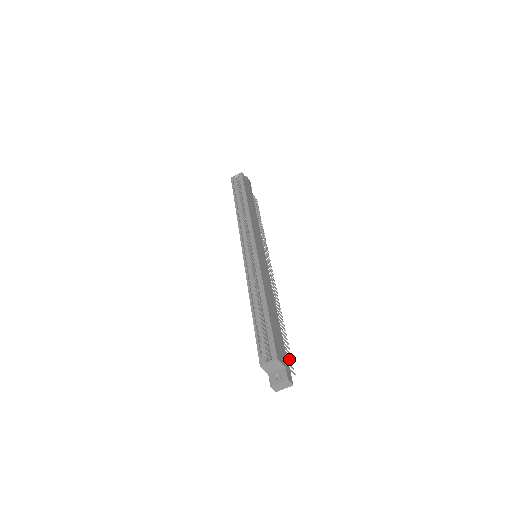
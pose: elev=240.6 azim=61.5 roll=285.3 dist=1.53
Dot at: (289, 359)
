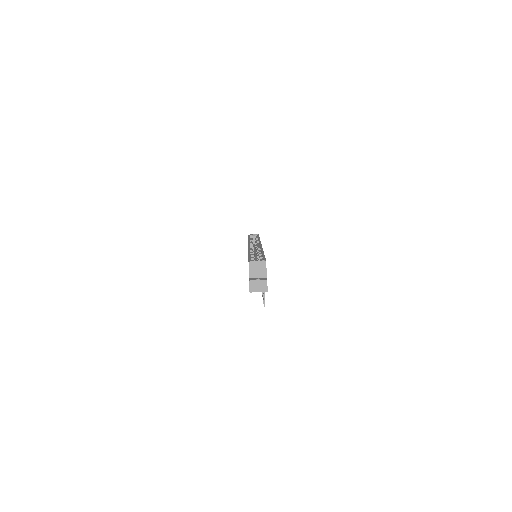
Dot at: occluded
